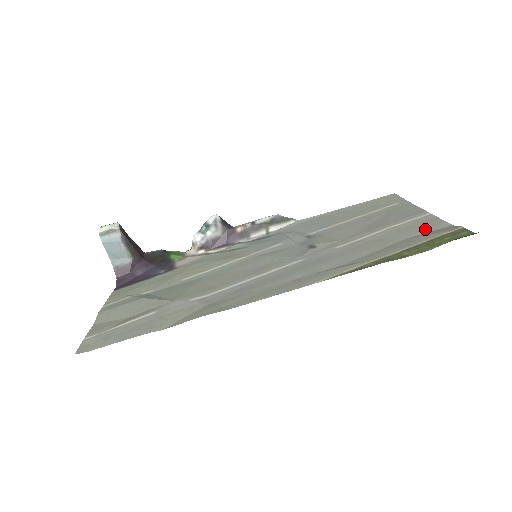
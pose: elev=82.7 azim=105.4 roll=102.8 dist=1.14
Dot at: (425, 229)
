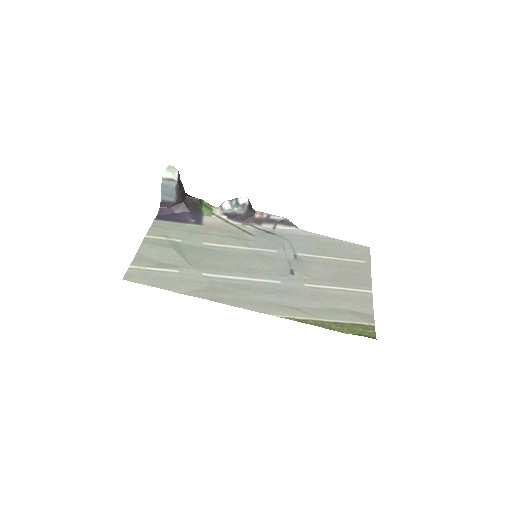
Dot at: (359, 307)
